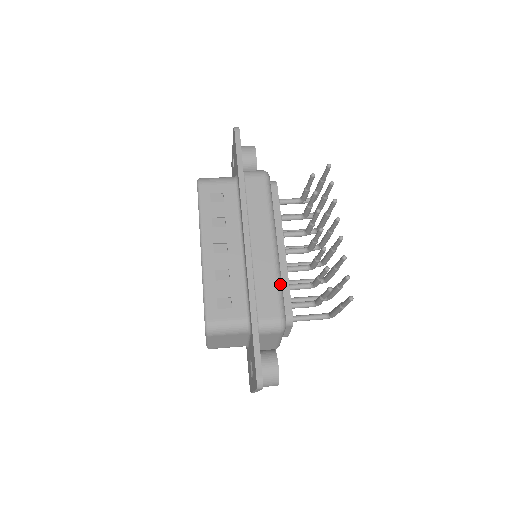
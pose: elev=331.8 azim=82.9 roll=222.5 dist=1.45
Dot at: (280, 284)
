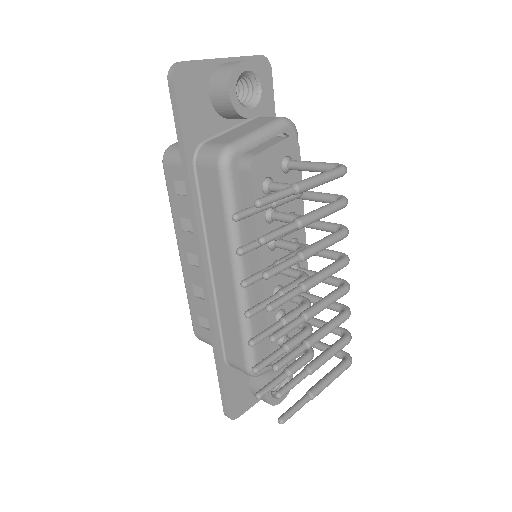
Dot at: (245, 331)
